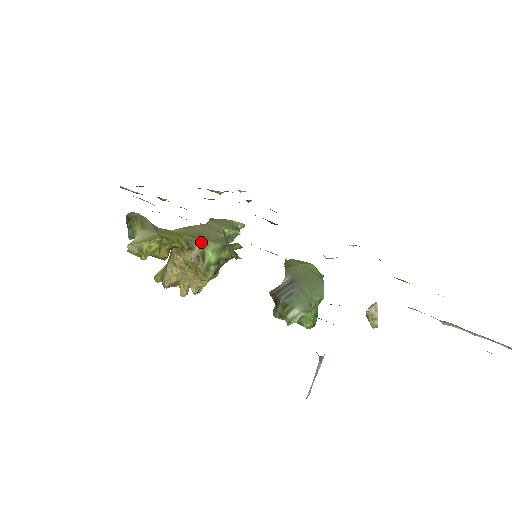
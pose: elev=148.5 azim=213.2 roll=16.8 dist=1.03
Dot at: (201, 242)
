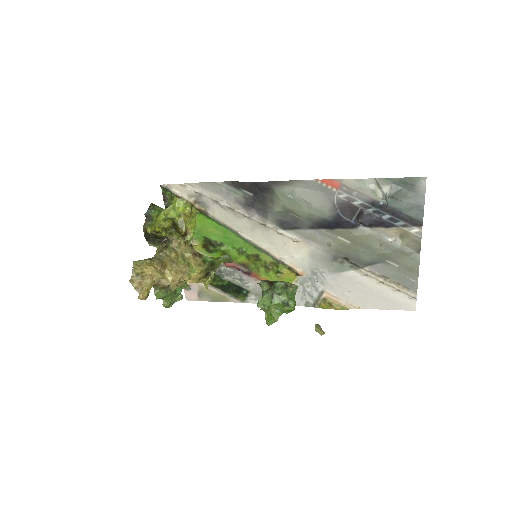
Dot at: occluded
